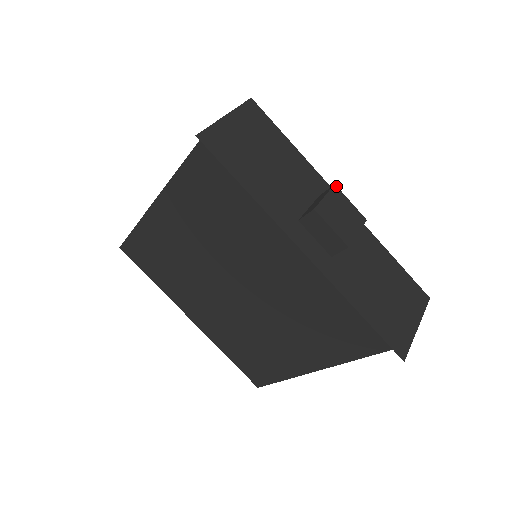
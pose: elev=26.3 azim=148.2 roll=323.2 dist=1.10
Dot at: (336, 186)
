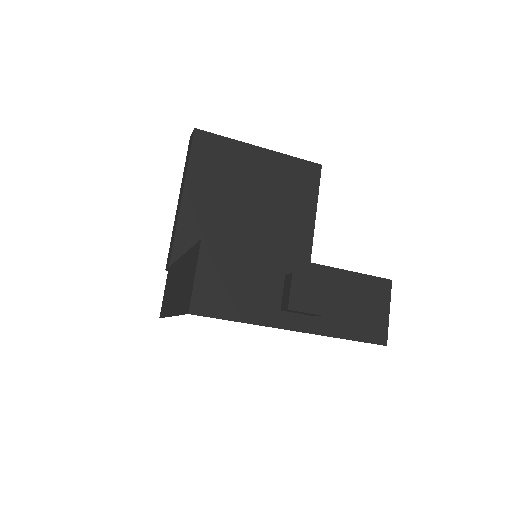
Dot at: (294, 274)
